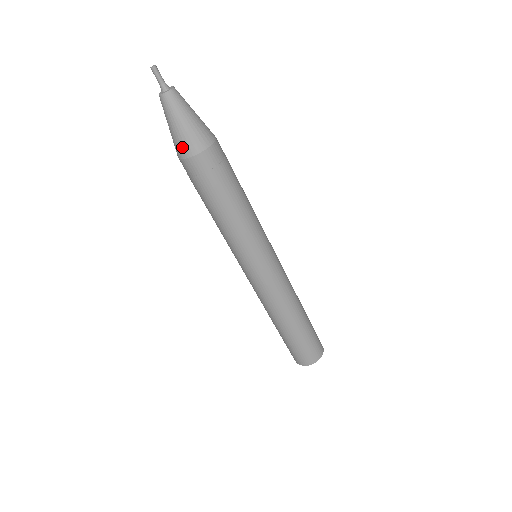
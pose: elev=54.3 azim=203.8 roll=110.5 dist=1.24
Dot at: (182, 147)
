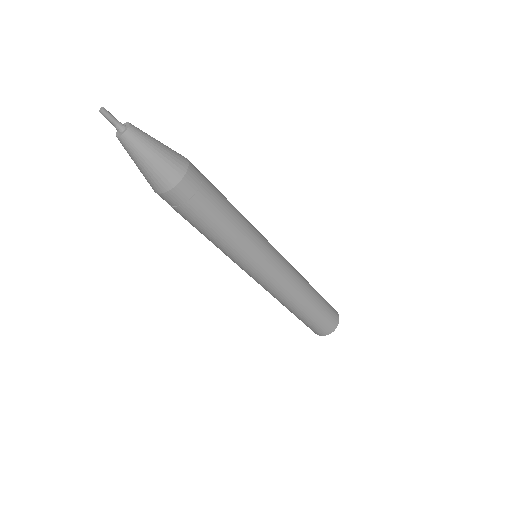
Dot at: (151, 184)
